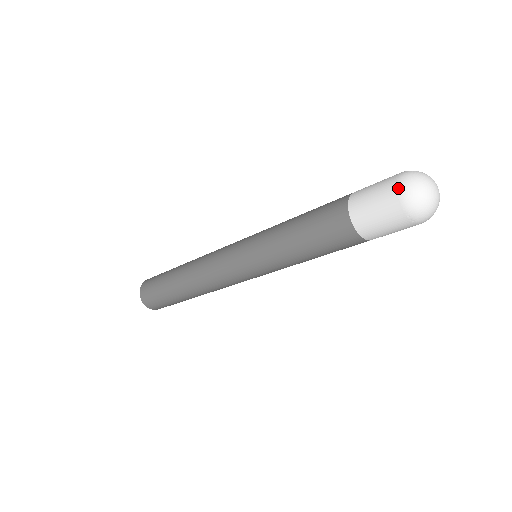
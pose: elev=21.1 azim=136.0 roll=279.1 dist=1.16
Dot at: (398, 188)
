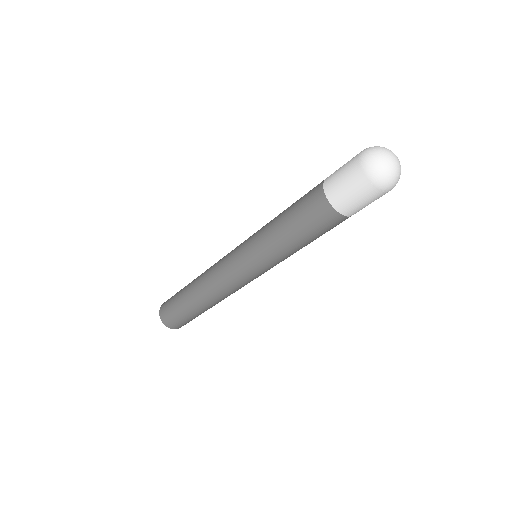
Dot at: (369, 178)
